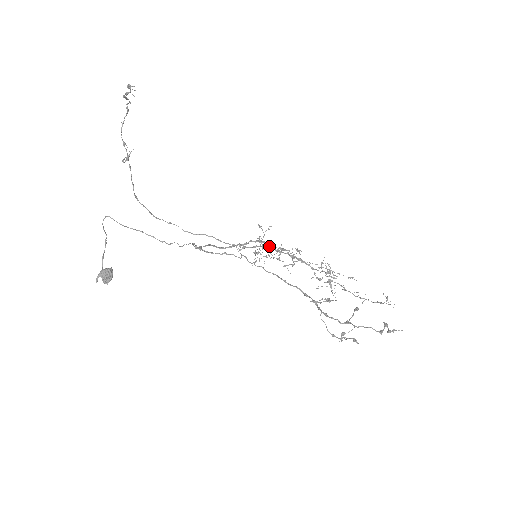
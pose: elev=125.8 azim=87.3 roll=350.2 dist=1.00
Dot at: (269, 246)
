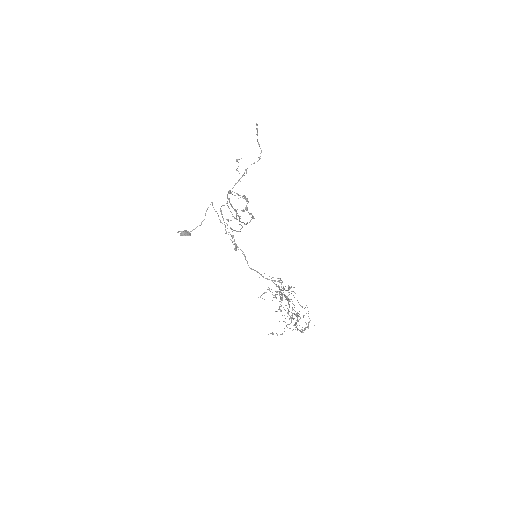
Dot at: (280, 289)
